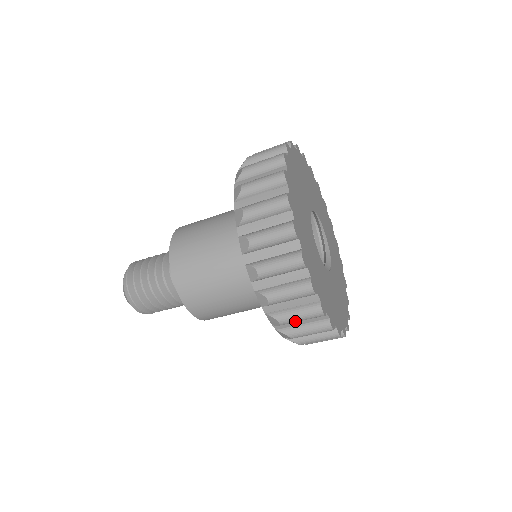
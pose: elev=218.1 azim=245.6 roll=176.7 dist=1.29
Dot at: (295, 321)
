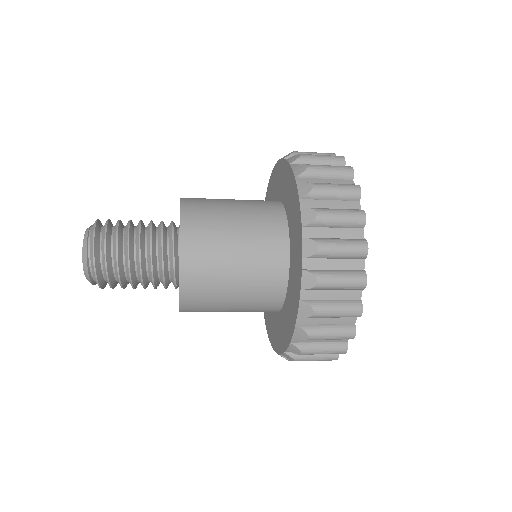
Dot at: occluded
